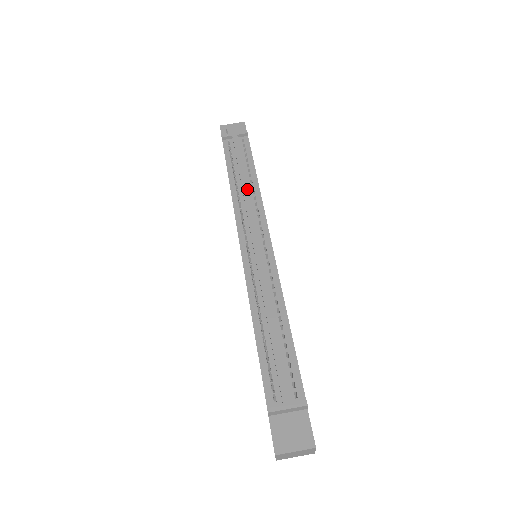
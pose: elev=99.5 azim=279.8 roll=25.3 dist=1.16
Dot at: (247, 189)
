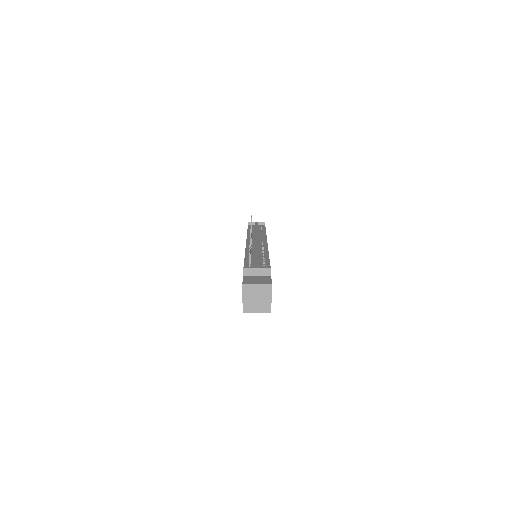
Dot at: (258, 231)
